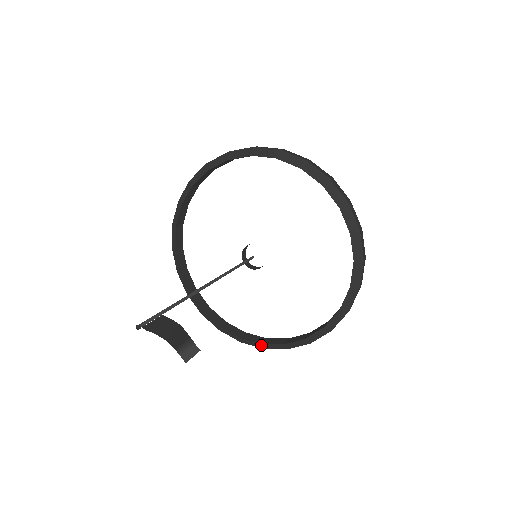
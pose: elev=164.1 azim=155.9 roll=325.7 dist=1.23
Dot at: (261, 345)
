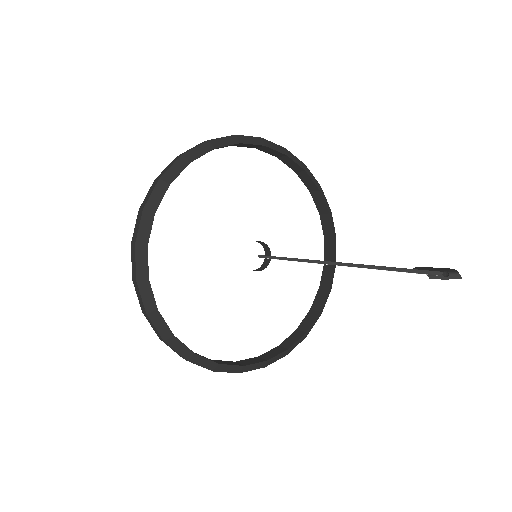
Dot at: (305, 334)
